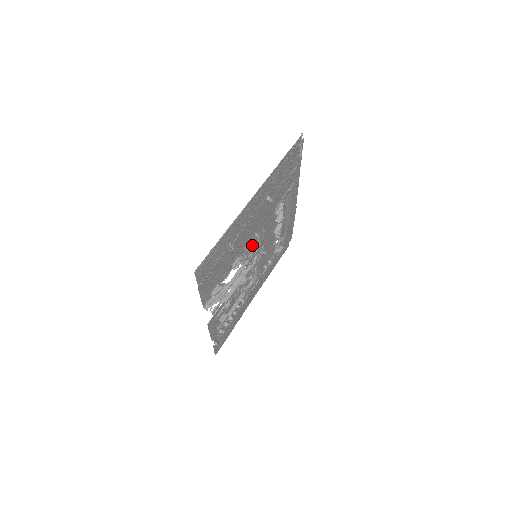
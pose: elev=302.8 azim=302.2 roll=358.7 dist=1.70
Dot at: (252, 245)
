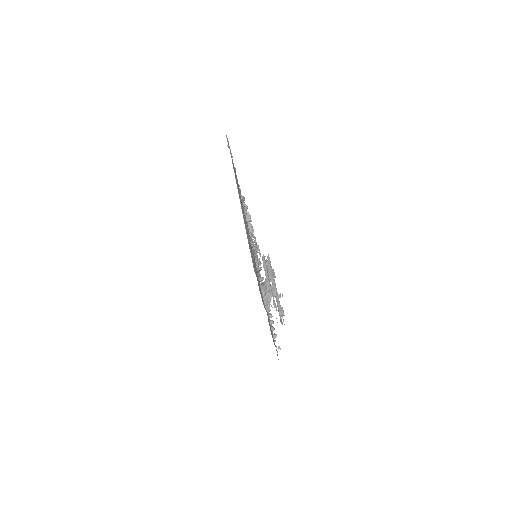
Dot at: occluded
